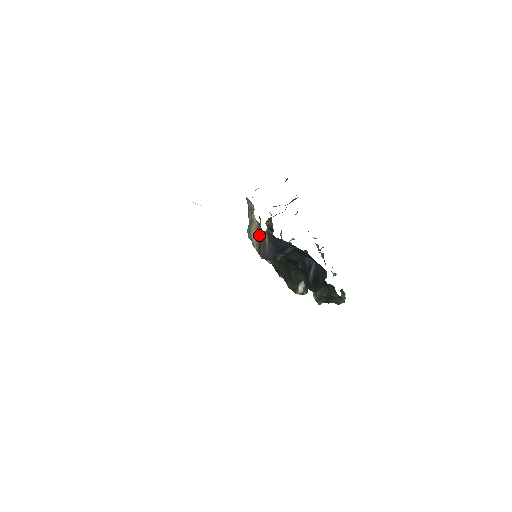
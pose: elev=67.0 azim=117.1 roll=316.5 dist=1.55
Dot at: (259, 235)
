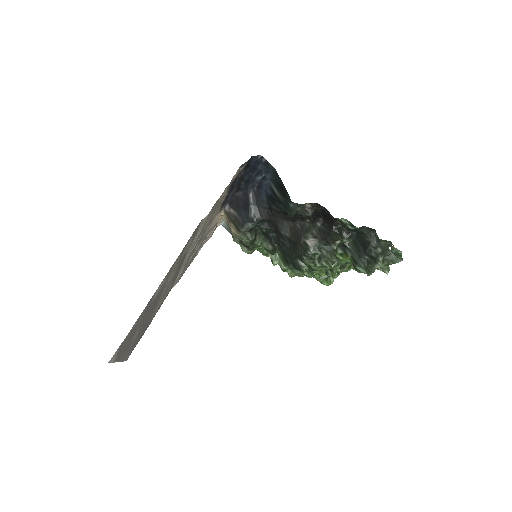
Dot at: (229, 218)
